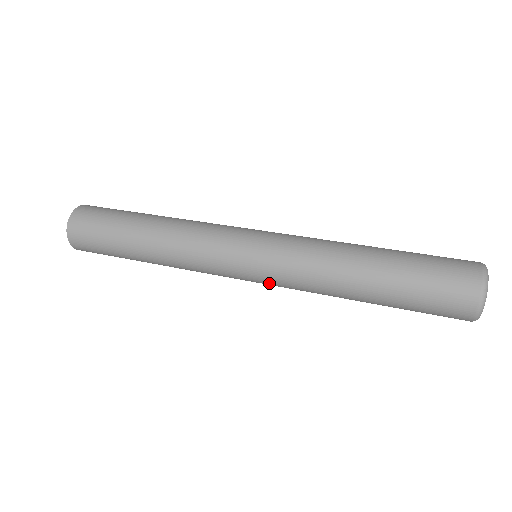
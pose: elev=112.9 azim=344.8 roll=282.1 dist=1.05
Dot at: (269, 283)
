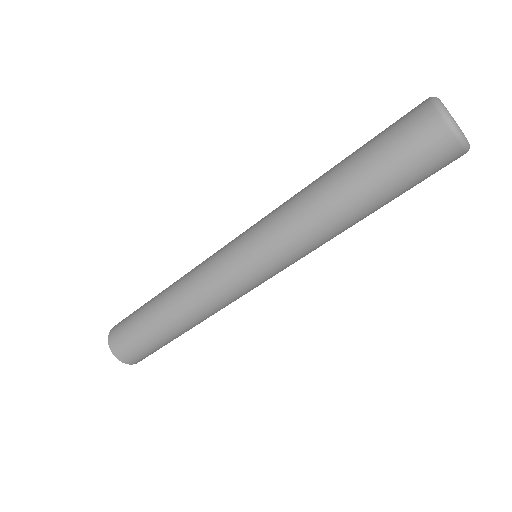
Dot at: occluded
